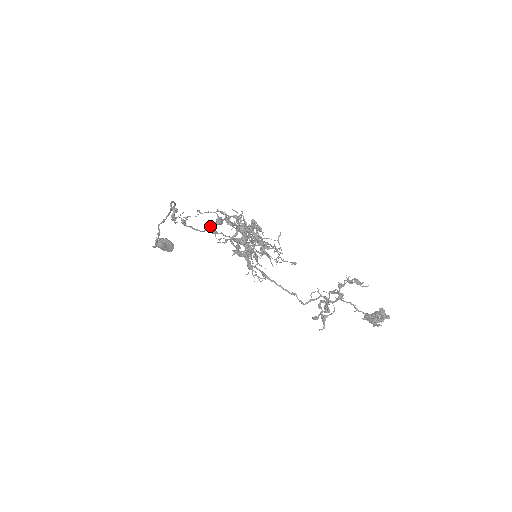
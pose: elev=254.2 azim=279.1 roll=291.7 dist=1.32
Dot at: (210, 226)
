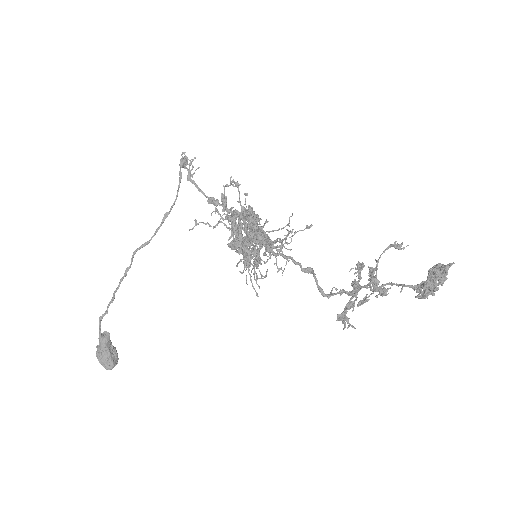
Dot at: (213, 198)
